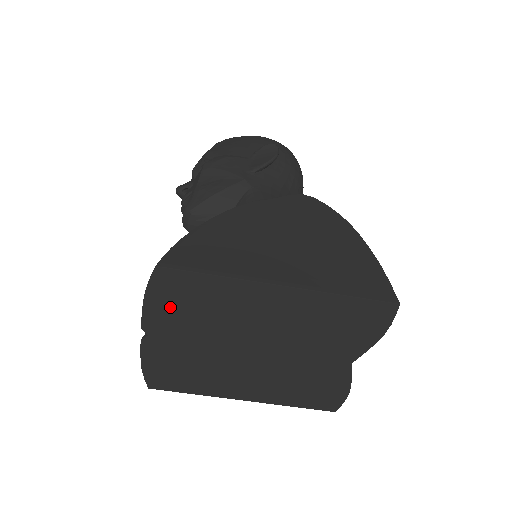
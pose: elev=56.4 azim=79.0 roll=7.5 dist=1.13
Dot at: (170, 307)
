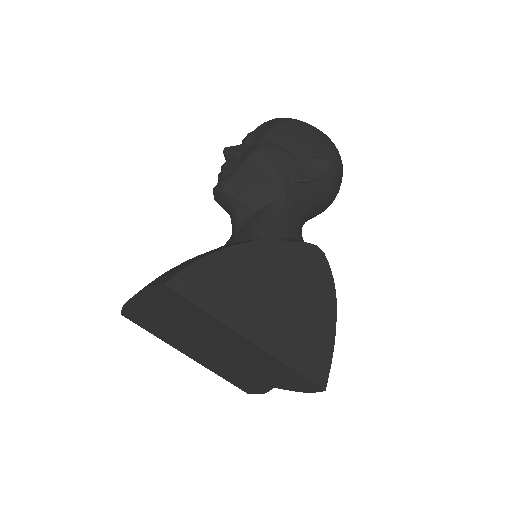
Dot at: (162, 301)
